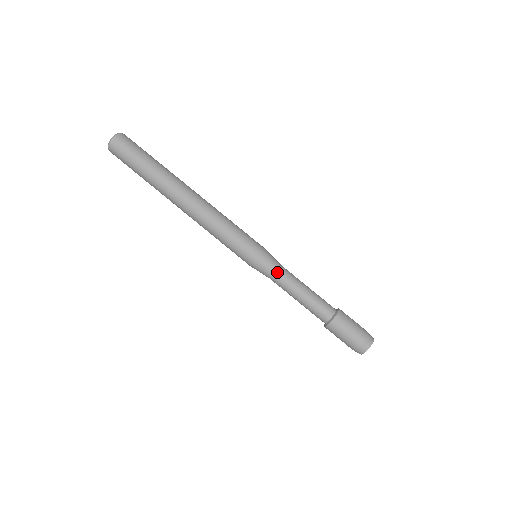
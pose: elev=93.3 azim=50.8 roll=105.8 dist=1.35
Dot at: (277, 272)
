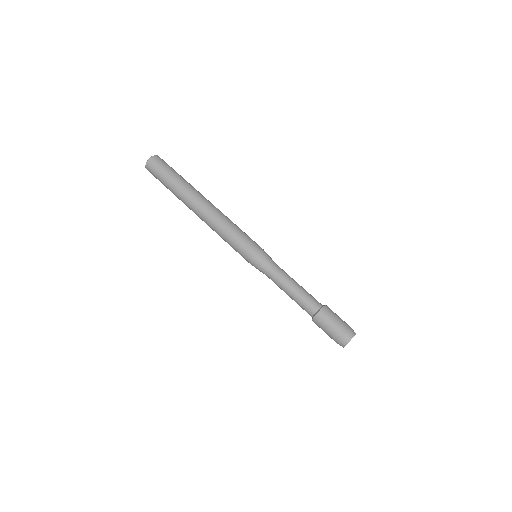
Dot at: (273, 267)
